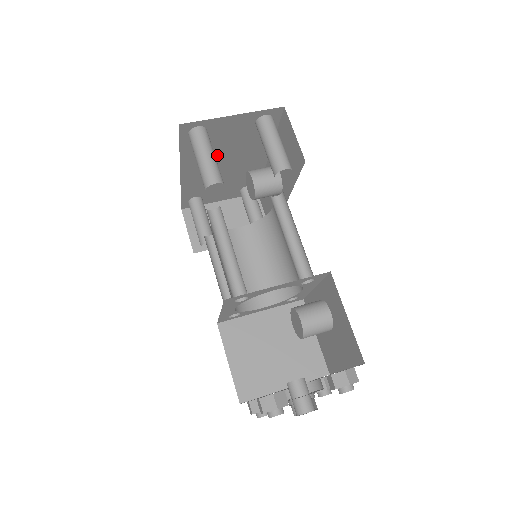
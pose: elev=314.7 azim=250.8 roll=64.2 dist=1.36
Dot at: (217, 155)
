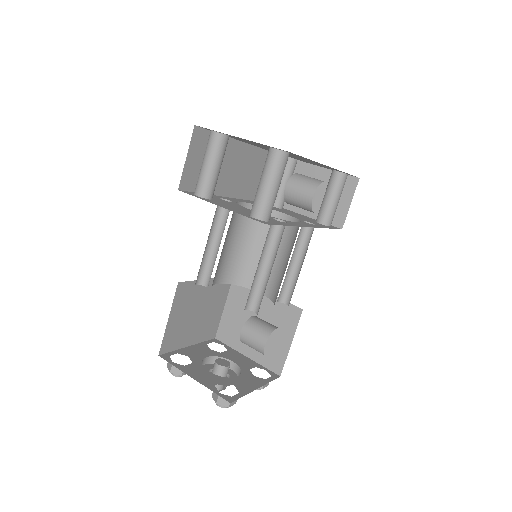
Dot at: occluded
